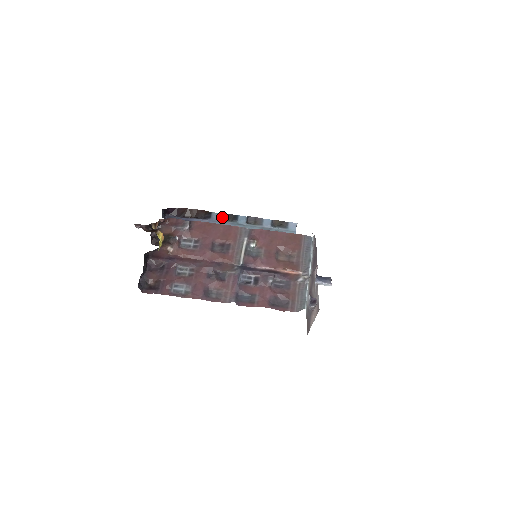
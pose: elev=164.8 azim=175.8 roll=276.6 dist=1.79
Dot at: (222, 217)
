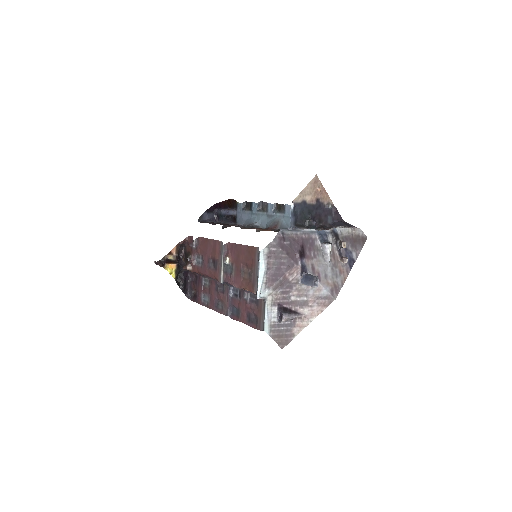
Dot at: (244, 206)
